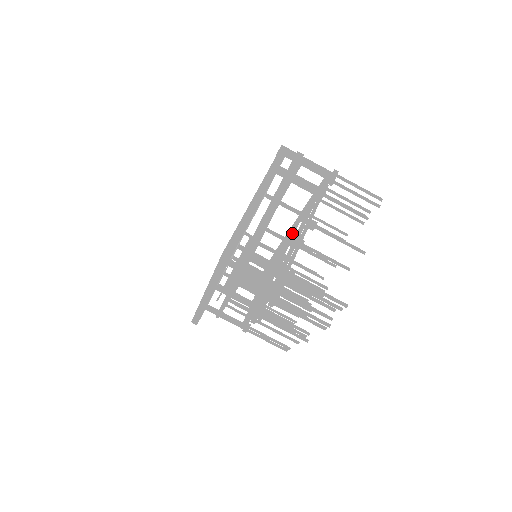
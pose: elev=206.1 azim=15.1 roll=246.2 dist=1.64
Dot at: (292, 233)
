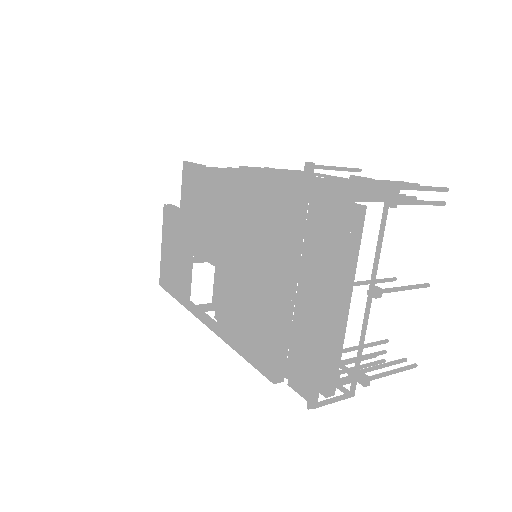
Dot at: occluded
